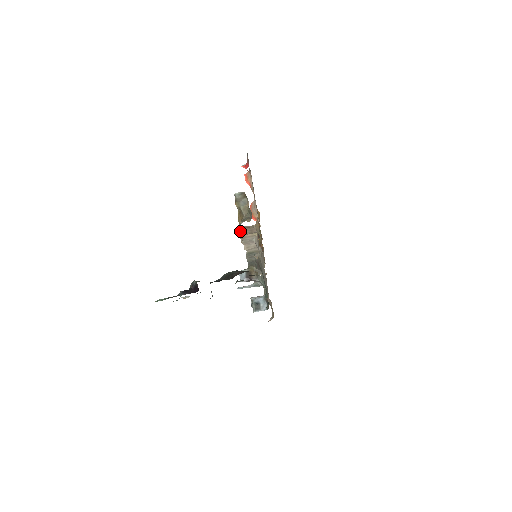
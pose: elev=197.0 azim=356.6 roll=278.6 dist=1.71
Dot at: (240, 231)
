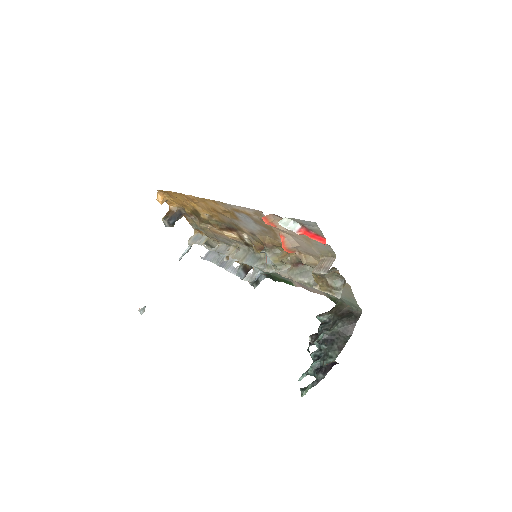
Dot at: (326, 291)
